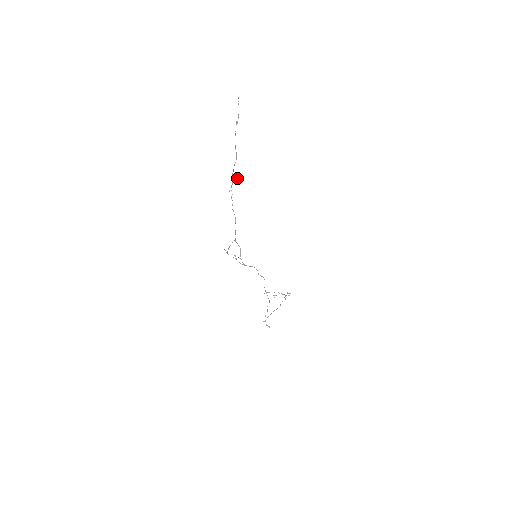
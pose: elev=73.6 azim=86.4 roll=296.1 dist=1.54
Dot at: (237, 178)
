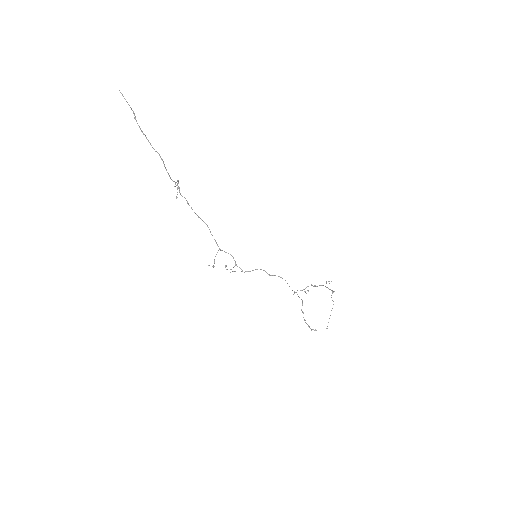
Dot at: (177, 180)
